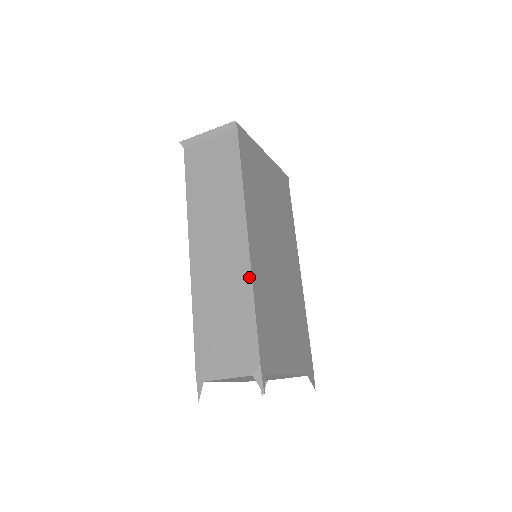
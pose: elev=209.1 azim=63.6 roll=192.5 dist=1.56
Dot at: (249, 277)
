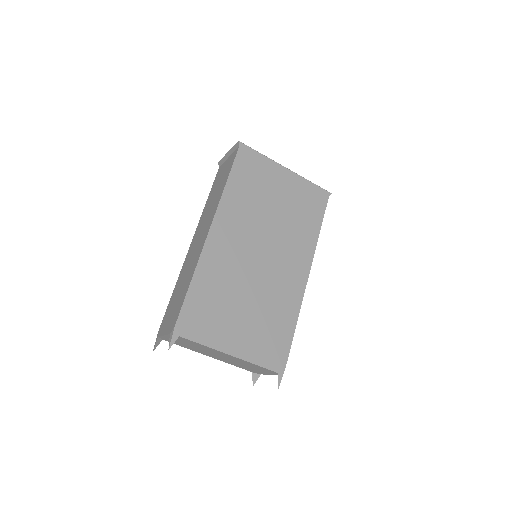
Dot at: (198, 260)
